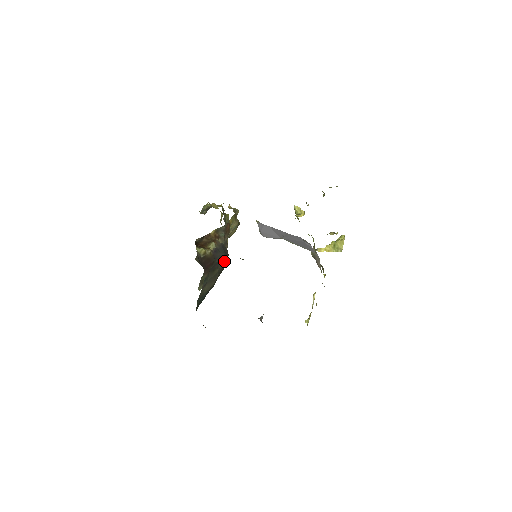
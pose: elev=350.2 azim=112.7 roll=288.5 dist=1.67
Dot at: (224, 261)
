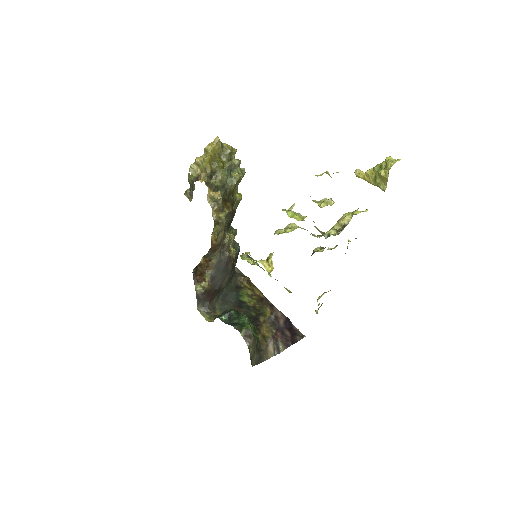
Dot at: (227, 273)
